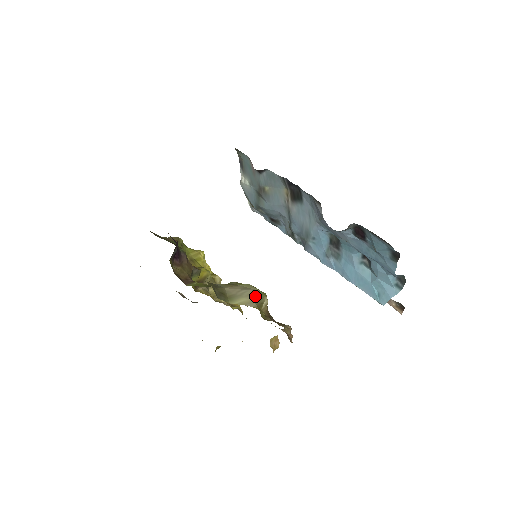
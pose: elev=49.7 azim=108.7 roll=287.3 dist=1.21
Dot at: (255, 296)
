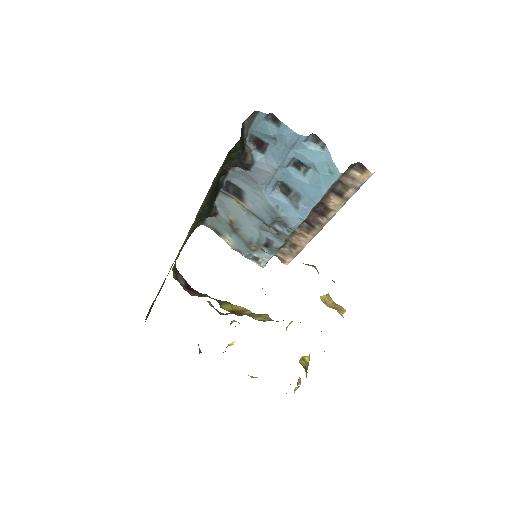
Dot at: occluded
